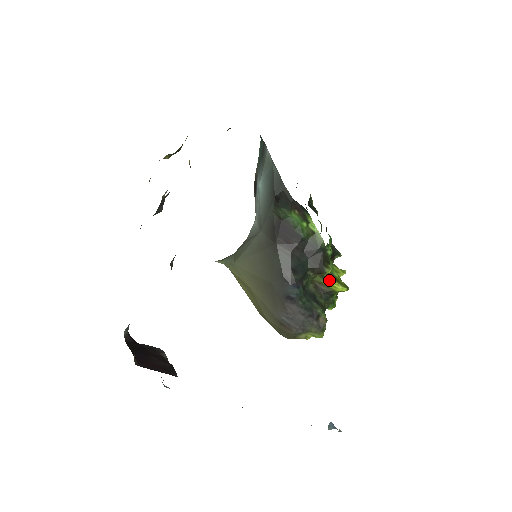
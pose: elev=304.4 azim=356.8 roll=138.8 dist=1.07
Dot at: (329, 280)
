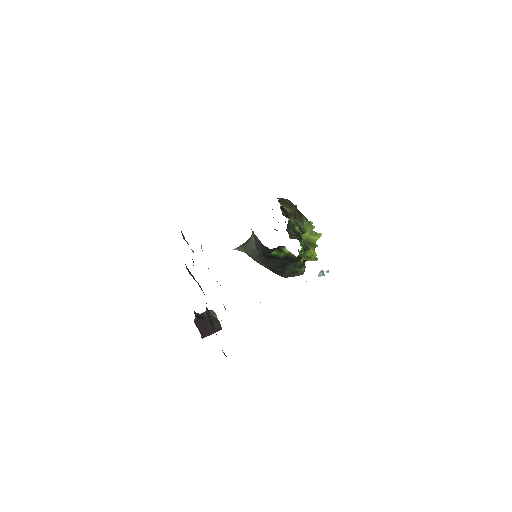
Dot at: (304, 259)
